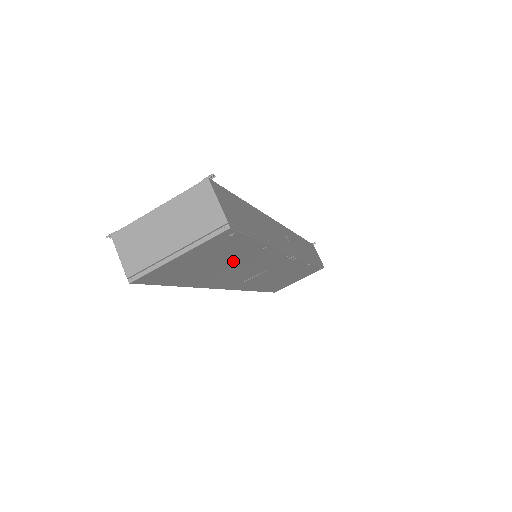
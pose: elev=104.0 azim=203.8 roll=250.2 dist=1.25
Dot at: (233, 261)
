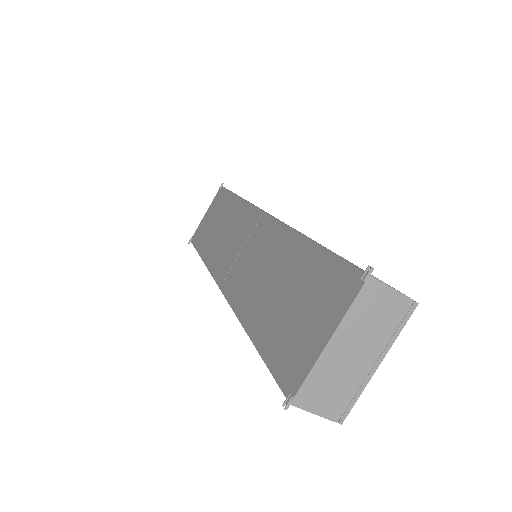
Dot at: occluded
